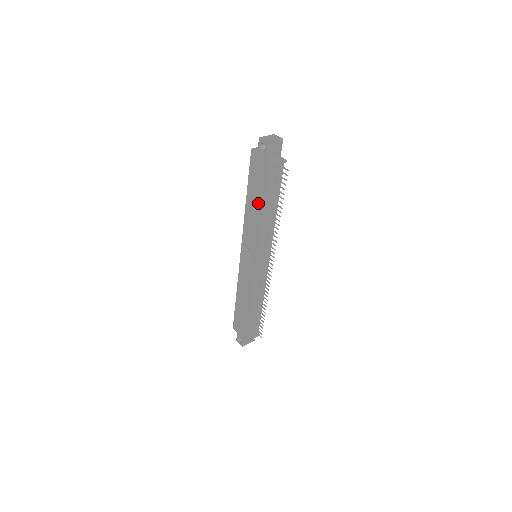
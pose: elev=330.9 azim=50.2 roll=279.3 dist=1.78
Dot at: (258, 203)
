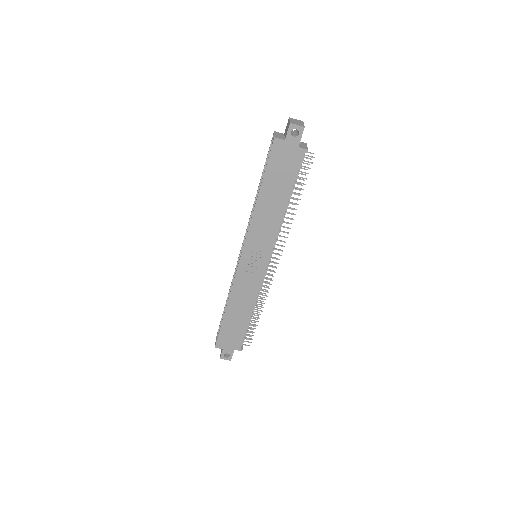
Dot at: (279, 196)
